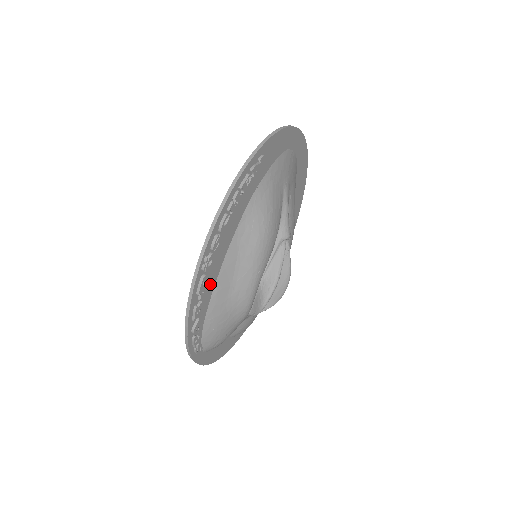
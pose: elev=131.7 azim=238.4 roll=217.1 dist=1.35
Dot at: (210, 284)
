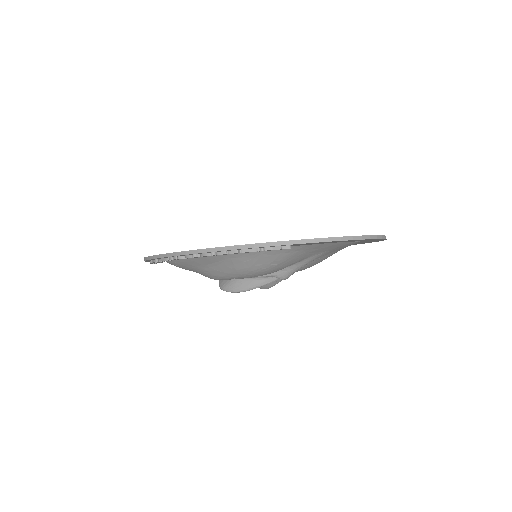
Dot at: occluded
